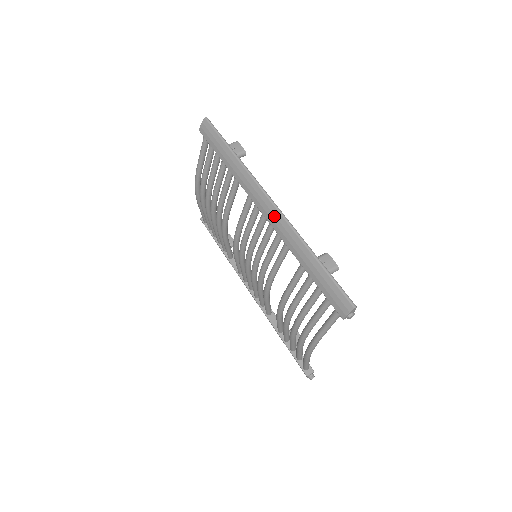
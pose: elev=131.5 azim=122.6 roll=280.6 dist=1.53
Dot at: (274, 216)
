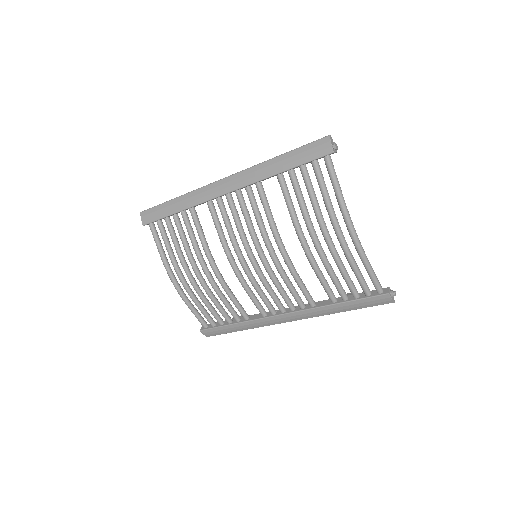
Dot at: (233, 181)
